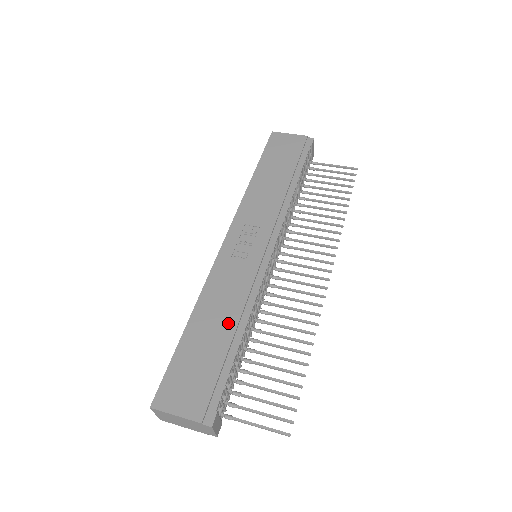
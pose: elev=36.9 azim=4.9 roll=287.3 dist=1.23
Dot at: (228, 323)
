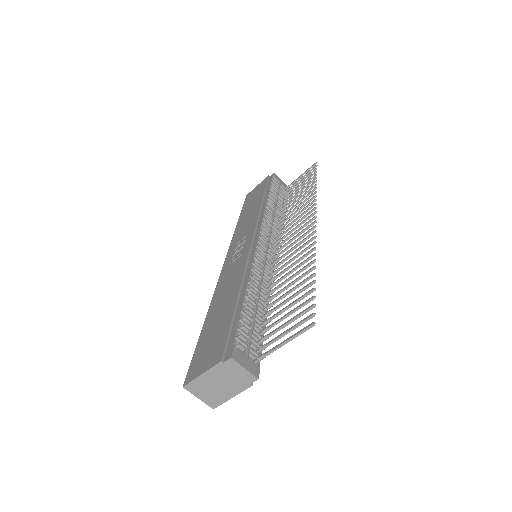
Dot at: (233, 294)
